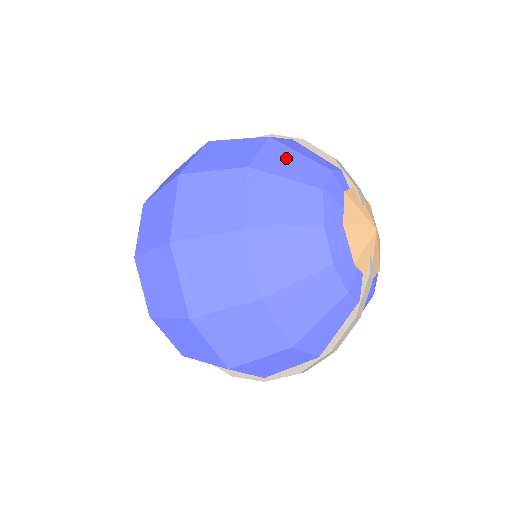
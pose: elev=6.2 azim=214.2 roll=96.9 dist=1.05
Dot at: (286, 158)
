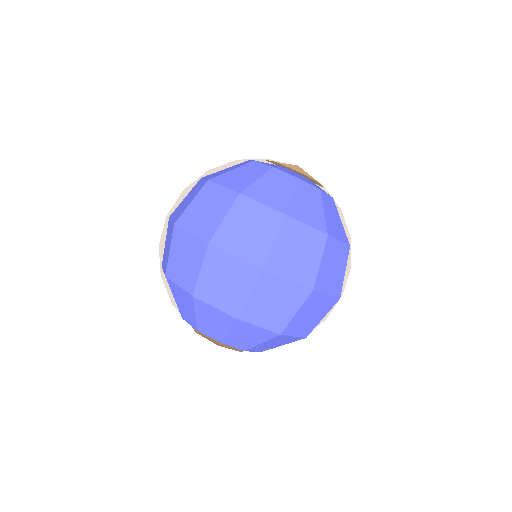
Dot at: (235, 176)
